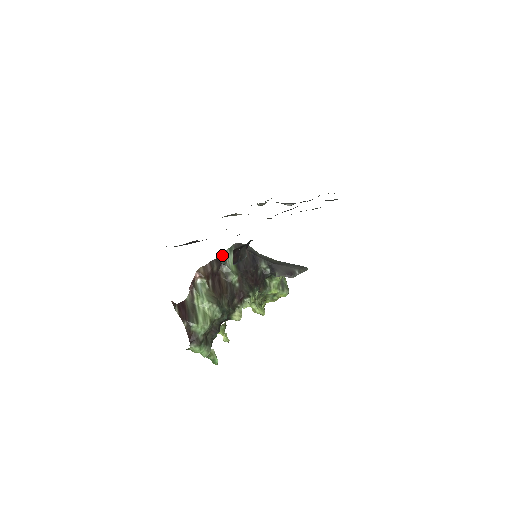
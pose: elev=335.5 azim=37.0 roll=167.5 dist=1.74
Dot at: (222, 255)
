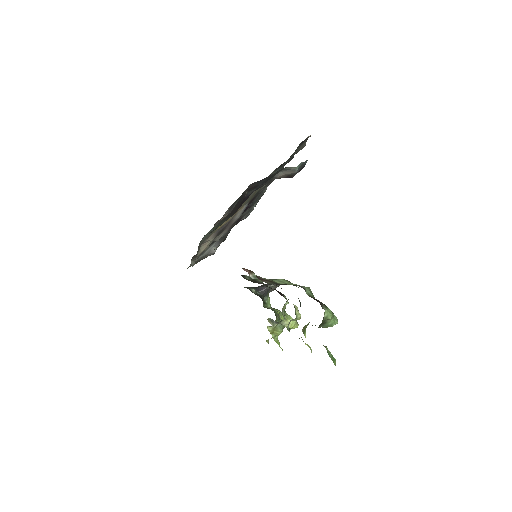
Dot at: occluded
